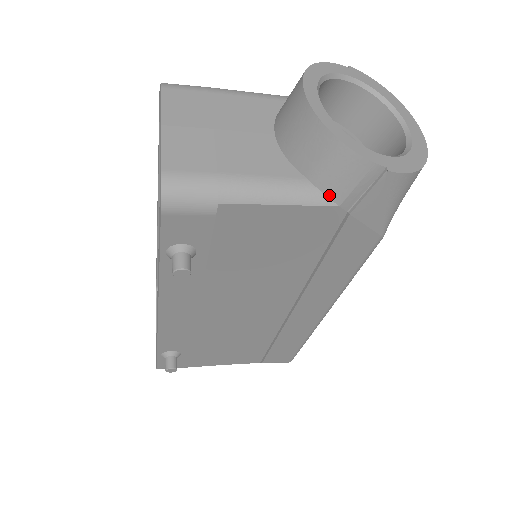
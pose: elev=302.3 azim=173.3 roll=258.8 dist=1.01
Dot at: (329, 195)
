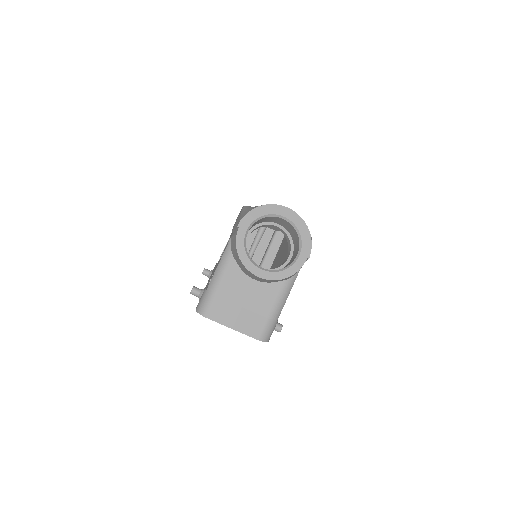
Dot at: (296, 274)
